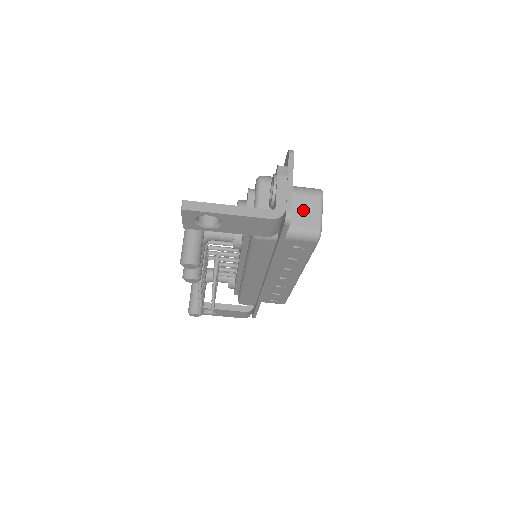
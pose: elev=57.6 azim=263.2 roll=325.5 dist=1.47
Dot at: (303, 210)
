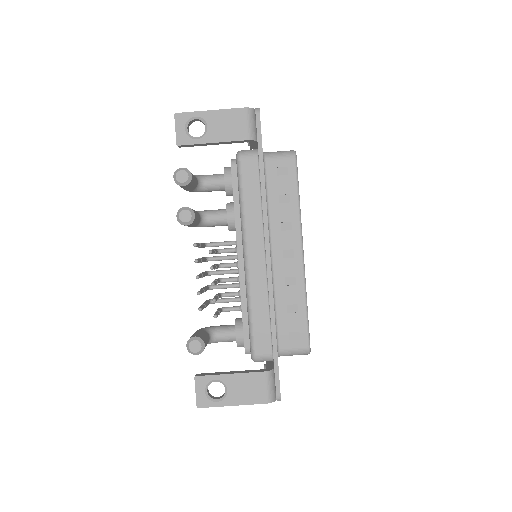
Dot at: occluded
